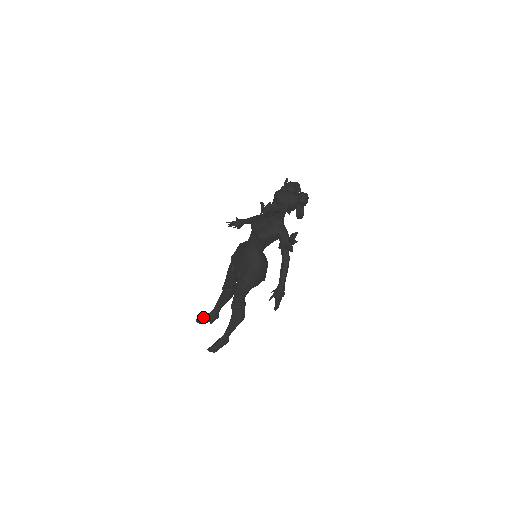
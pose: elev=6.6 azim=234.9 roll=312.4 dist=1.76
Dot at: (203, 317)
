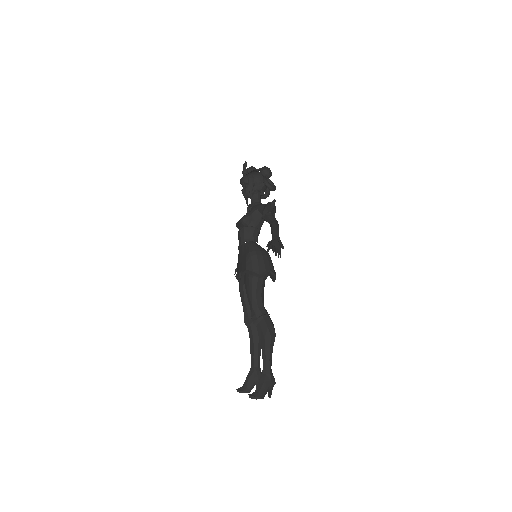
Dot at: (244, 383)
